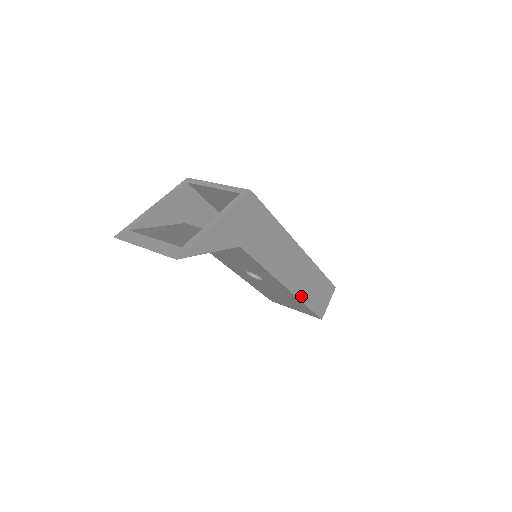
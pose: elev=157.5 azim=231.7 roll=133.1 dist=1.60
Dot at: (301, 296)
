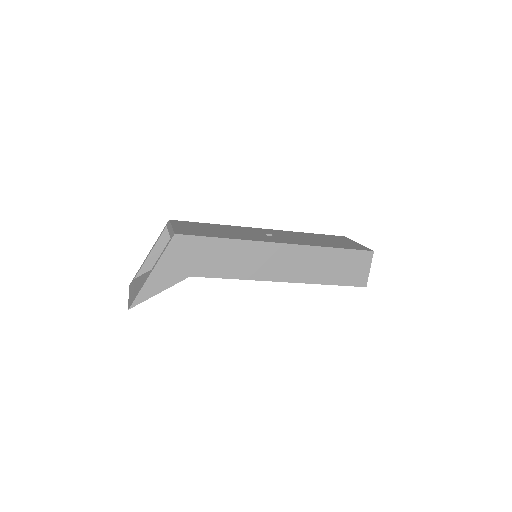
Dot at: (310, 280)
